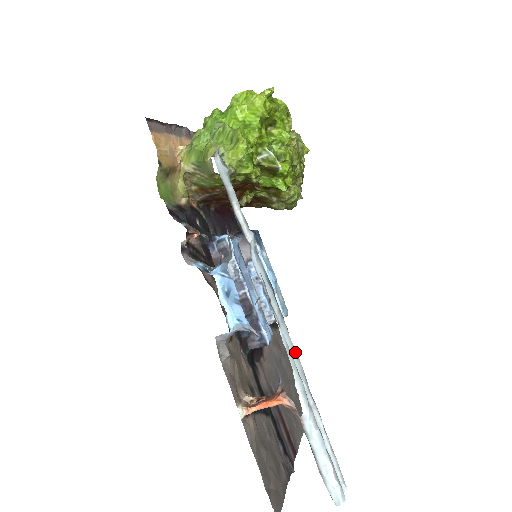
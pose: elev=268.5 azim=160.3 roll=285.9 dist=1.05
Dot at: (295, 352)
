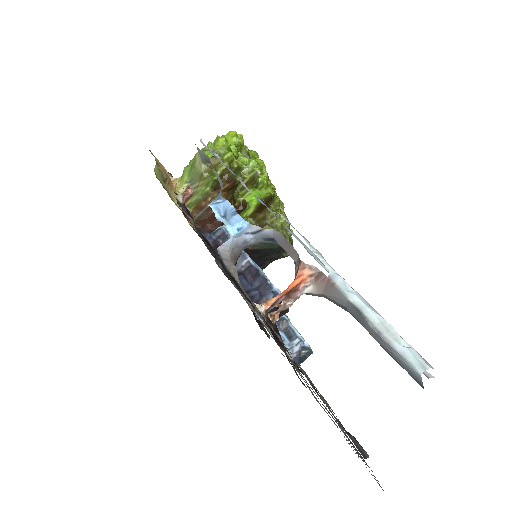
Dot at: (305, 245)
